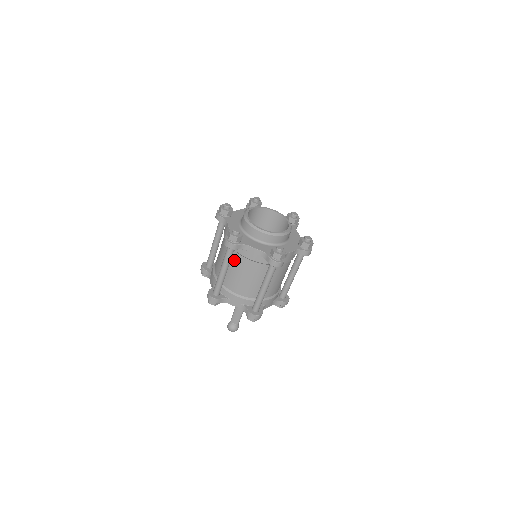
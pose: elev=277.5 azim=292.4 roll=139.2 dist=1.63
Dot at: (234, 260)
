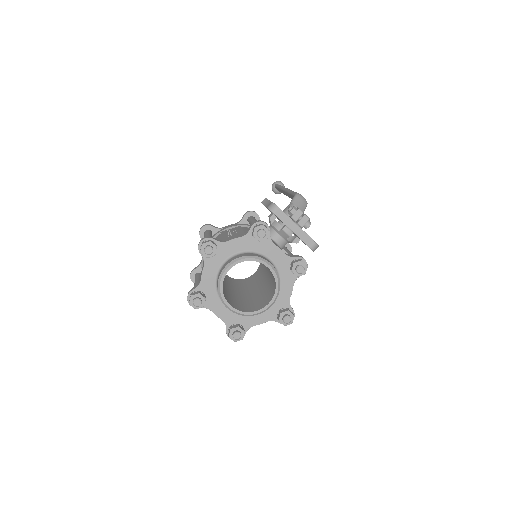
Dot at: occluded
